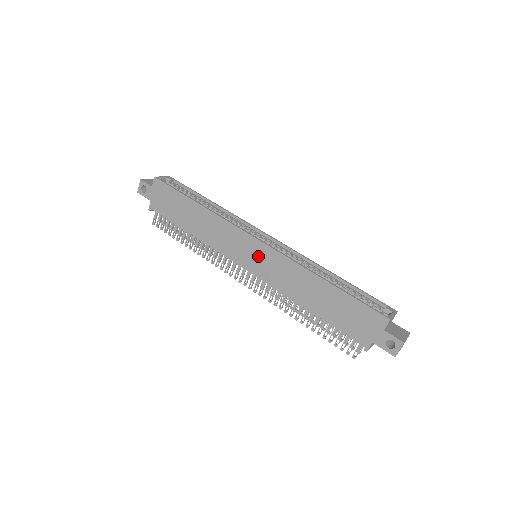
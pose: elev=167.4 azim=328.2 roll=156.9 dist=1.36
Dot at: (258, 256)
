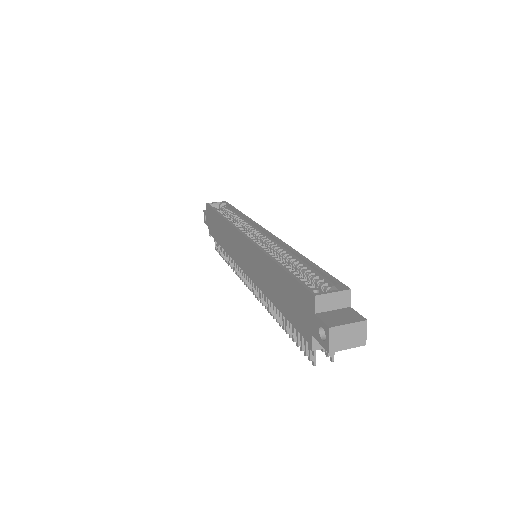
Dot at: (245, 253)
